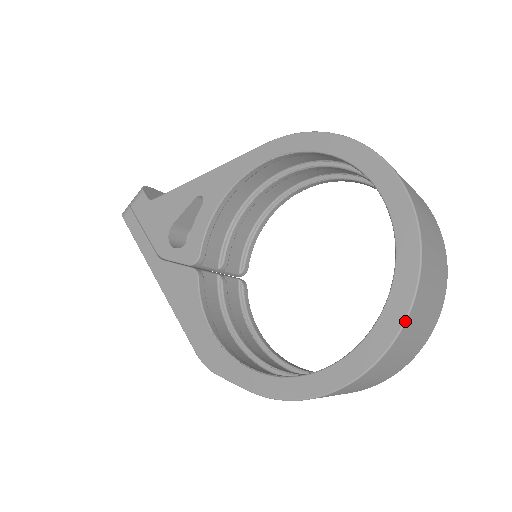
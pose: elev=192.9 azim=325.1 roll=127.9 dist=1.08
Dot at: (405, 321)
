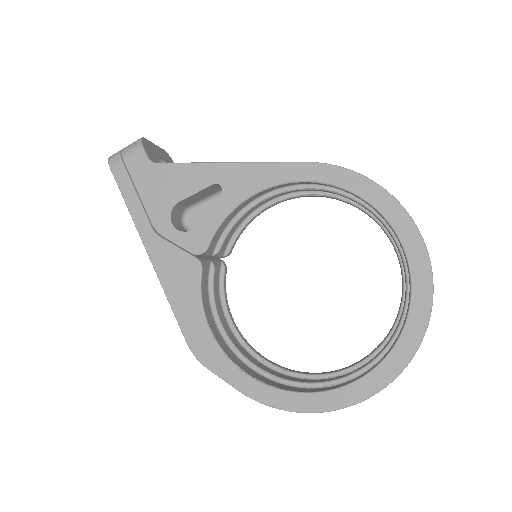
Dot at: occluded
